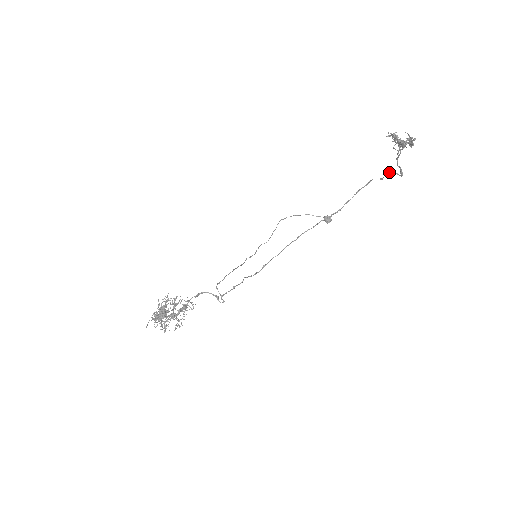
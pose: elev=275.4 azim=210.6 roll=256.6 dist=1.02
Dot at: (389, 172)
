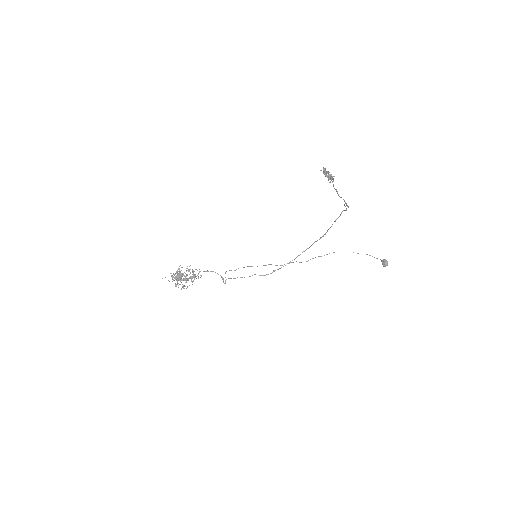
Dot at: occluded
